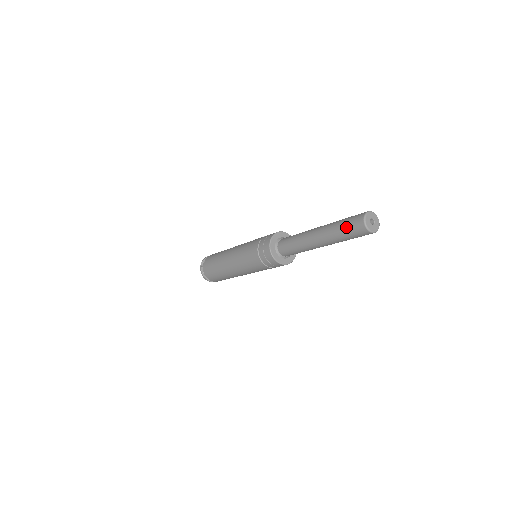
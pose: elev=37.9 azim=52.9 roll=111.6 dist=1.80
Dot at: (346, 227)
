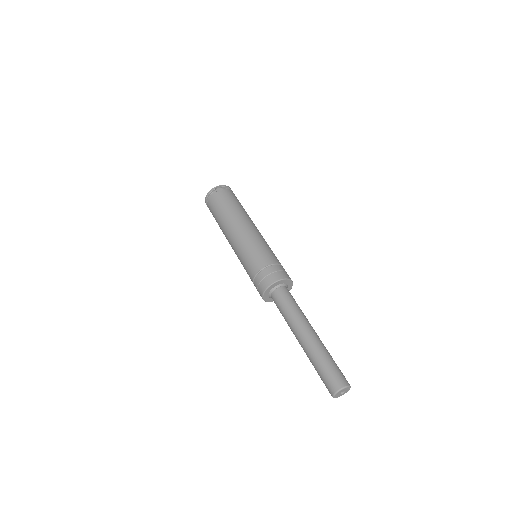
Dot at: (327, 371)
